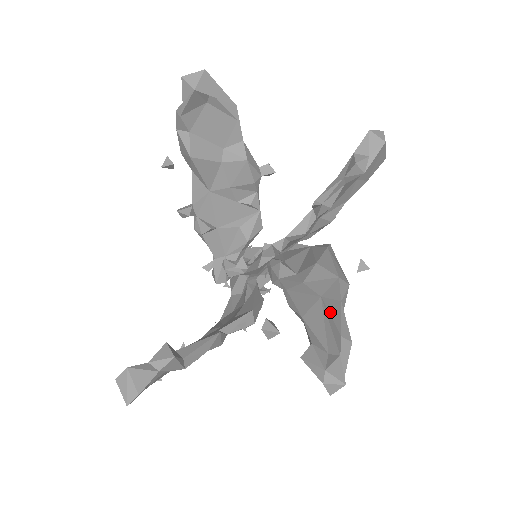
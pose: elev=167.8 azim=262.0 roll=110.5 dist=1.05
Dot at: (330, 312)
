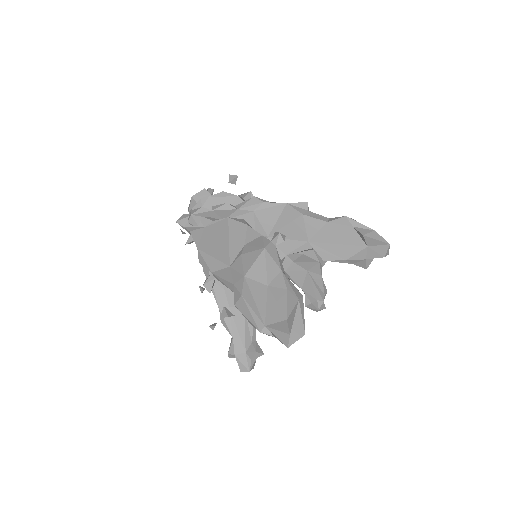
Dot at: (316, 282)
